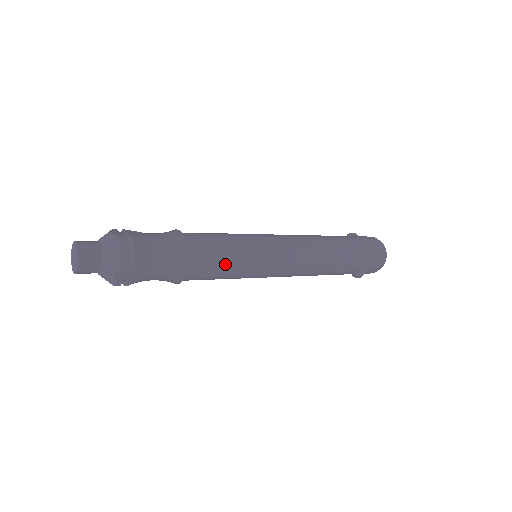
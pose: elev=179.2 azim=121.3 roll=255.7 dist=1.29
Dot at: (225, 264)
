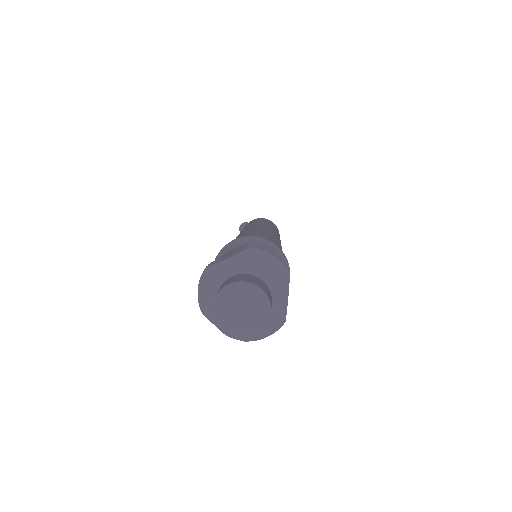
Dot at: occluded
